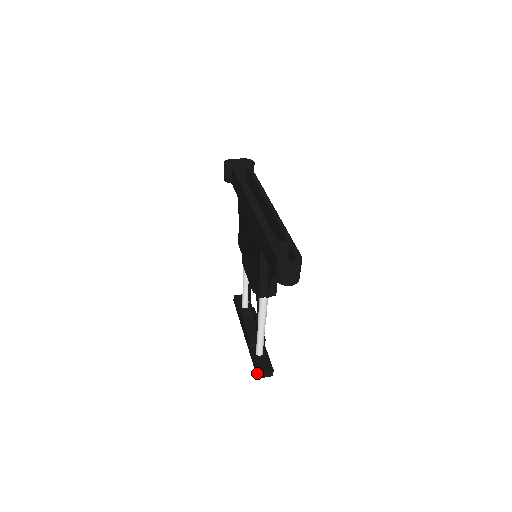
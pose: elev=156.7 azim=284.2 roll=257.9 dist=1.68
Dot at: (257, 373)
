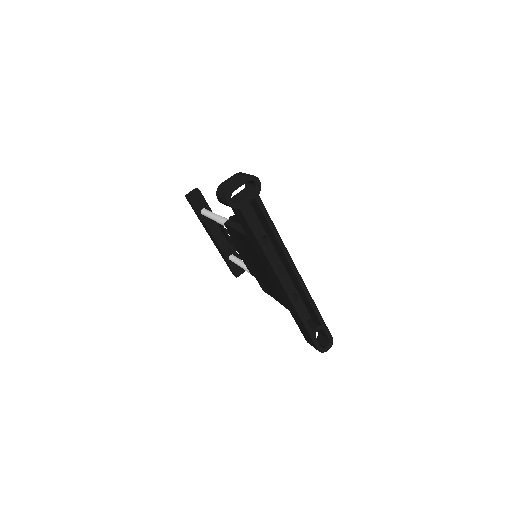
Dot at: occluded
